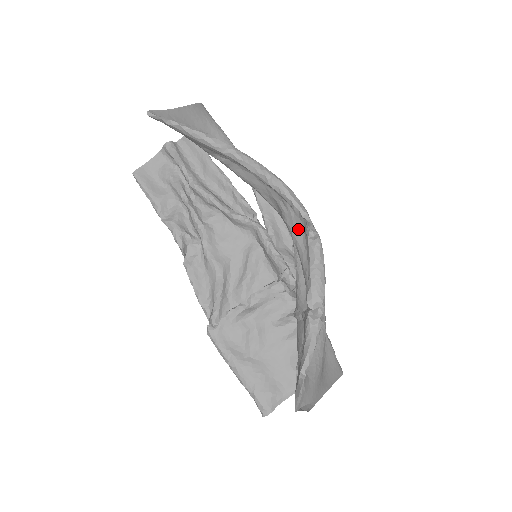
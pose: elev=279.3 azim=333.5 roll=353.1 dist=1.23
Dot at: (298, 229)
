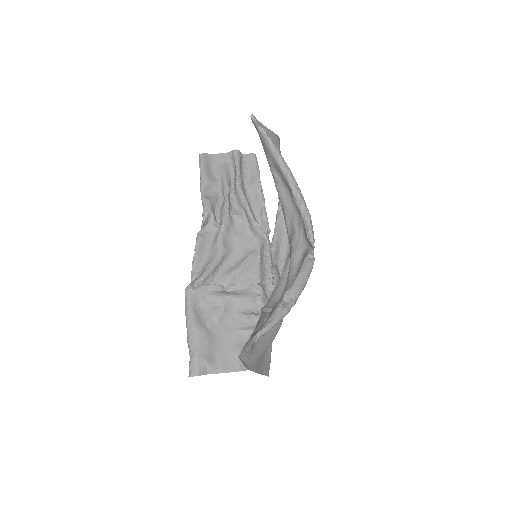
Dot at: (299, 251)
